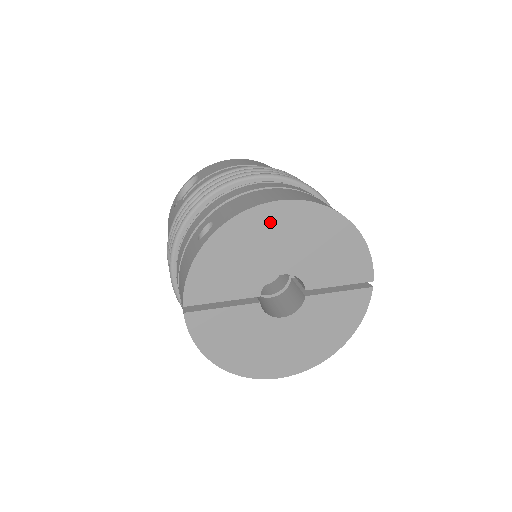
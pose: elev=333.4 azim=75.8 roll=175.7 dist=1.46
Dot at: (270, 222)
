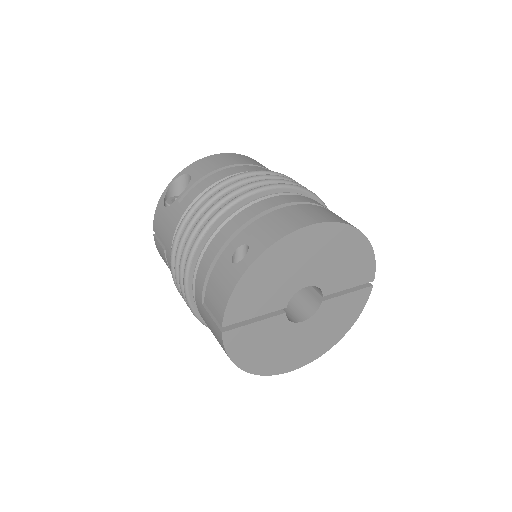
Dot at: (303, 244)
